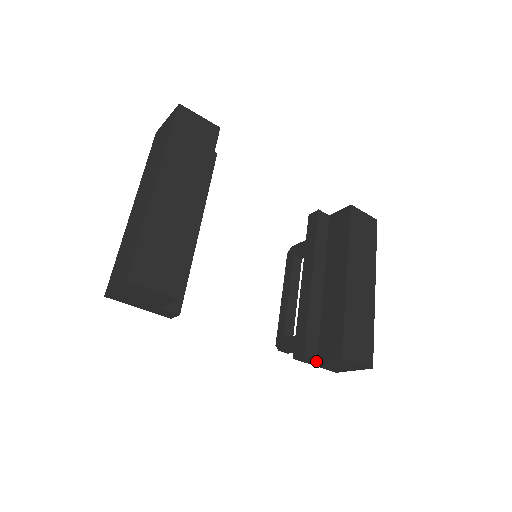
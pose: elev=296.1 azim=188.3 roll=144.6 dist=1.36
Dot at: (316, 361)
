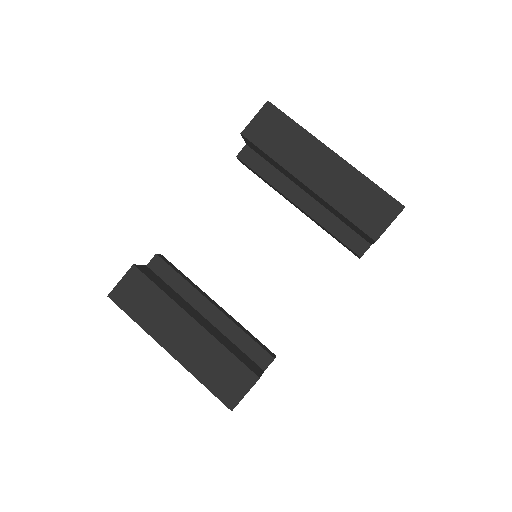
Dot at: occluded
